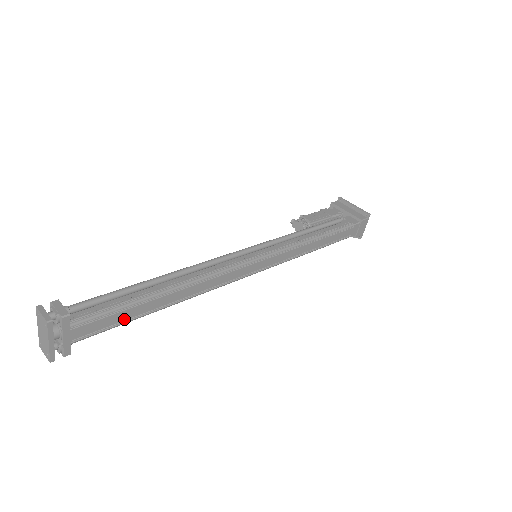
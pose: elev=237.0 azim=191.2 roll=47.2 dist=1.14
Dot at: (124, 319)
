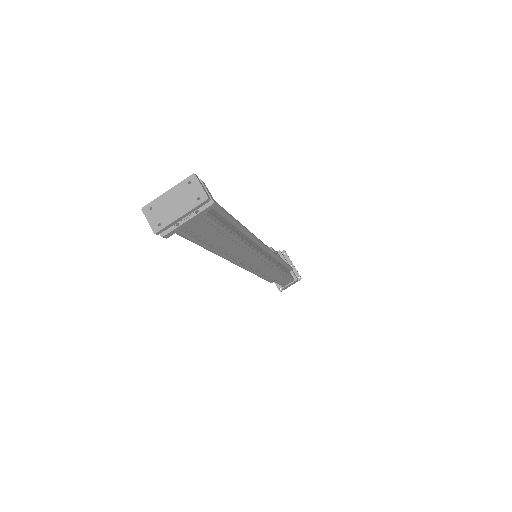
Dot at: (209, 239)
